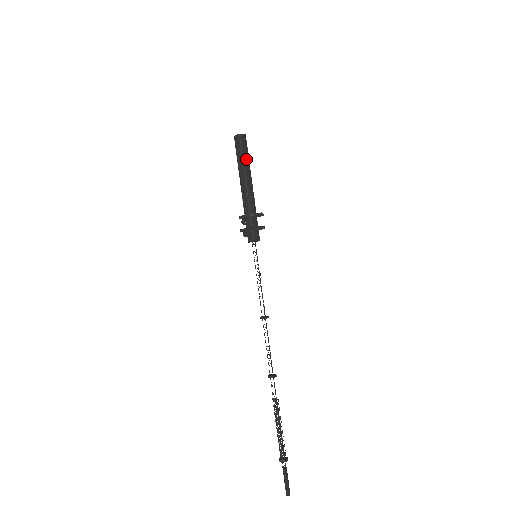
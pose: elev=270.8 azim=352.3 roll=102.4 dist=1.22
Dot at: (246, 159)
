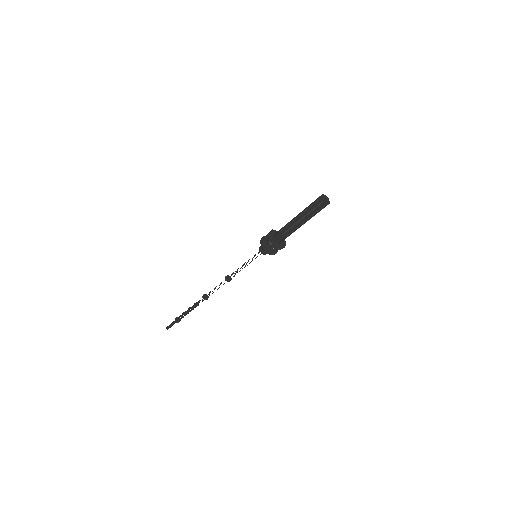
Dot at: occluded
